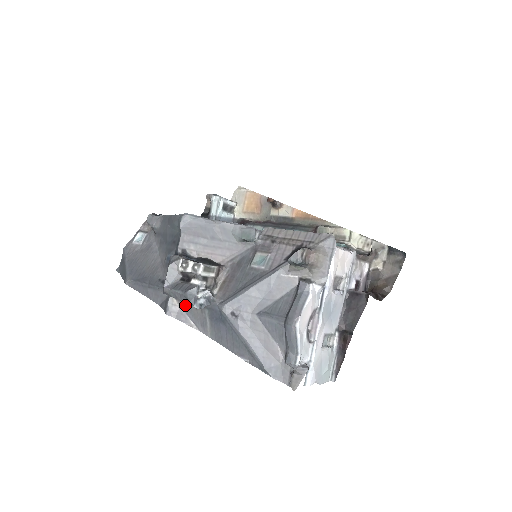
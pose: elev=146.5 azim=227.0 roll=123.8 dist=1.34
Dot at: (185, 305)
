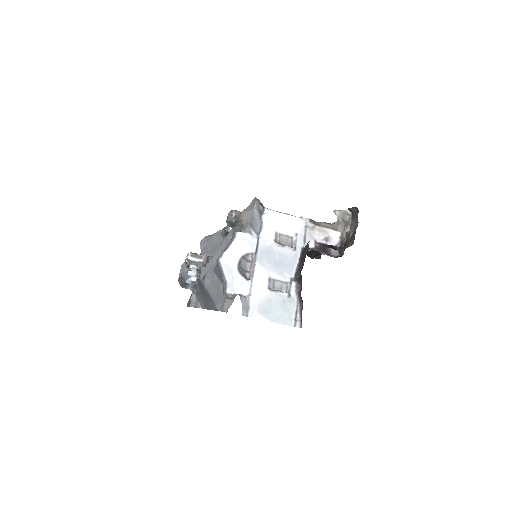
Dot at: (196, 294)
